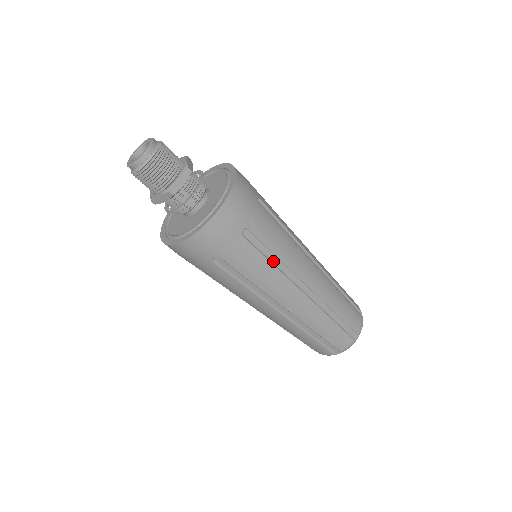
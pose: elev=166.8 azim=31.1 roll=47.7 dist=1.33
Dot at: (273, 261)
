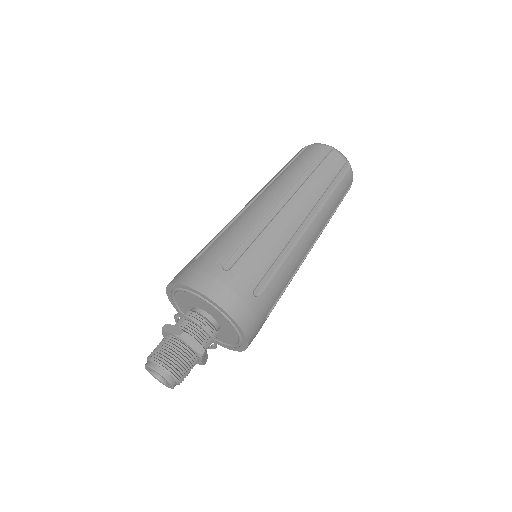
Dot at: occluded
